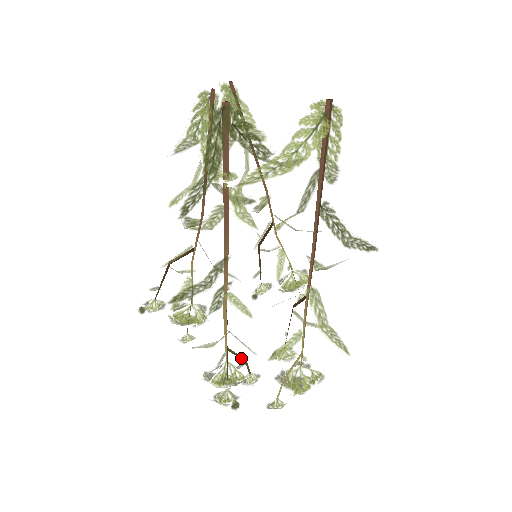
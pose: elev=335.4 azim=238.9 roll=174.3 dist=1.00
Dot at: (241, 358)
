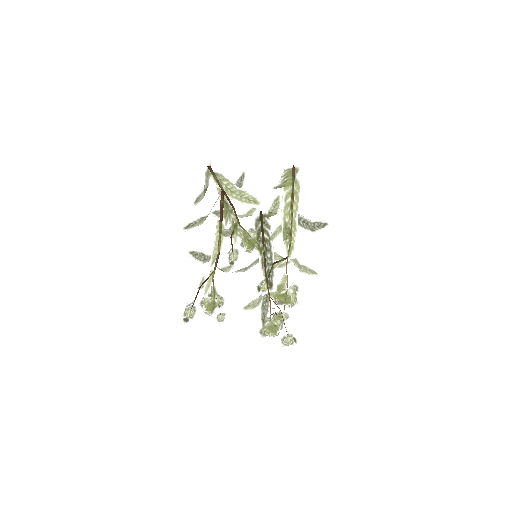
Dot at: occluded
